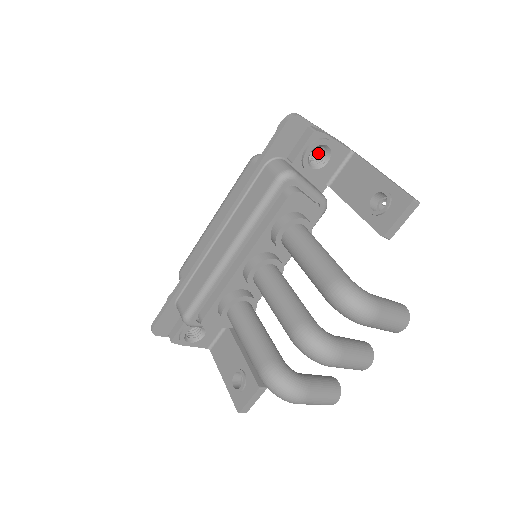
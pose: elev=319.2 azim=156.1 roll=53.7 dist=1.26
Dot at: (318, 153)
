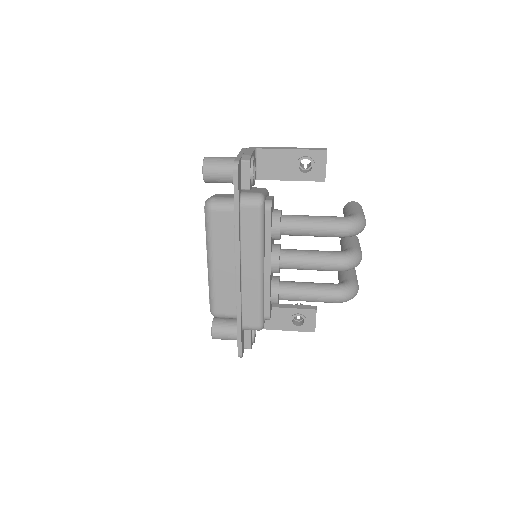
Dot at: occluded
